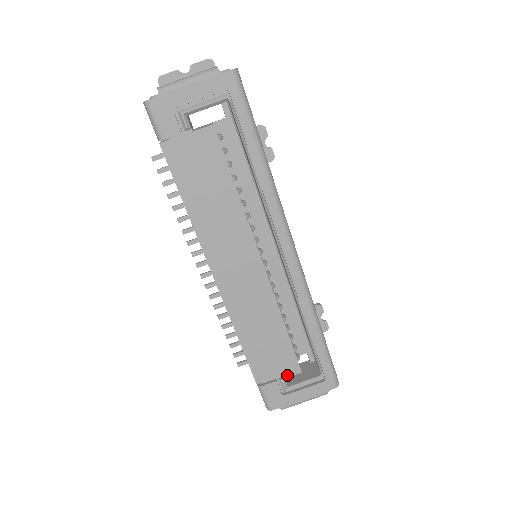
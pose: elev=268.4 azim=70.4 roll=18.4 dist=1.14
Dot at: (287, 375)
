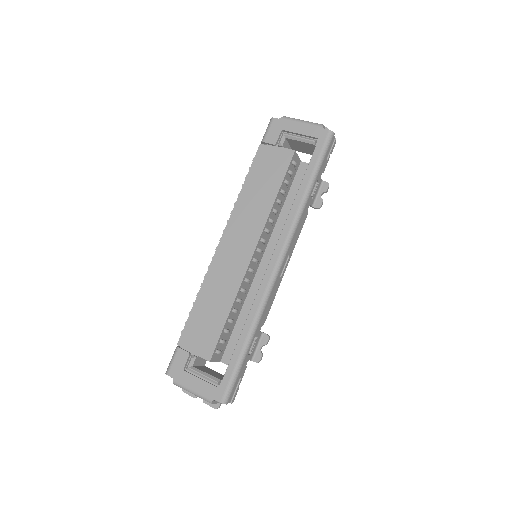
Dot at: (199, 354)
